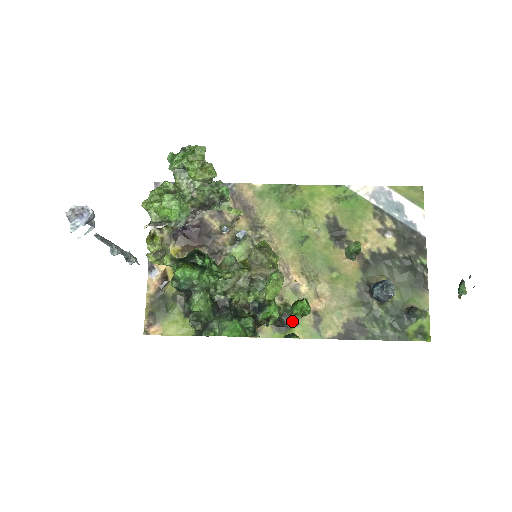
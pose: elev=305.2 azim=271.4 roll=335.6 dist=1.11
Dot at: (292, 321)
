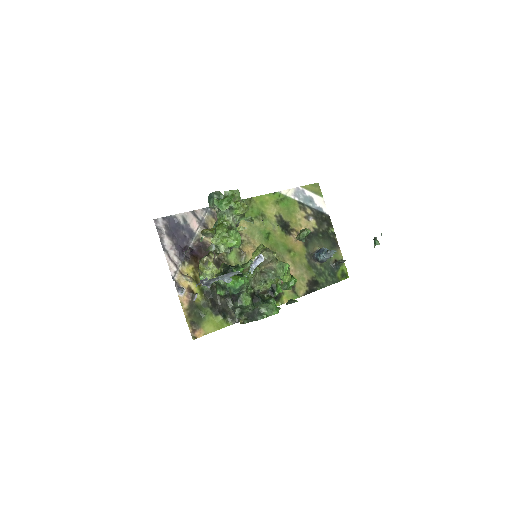
Dot at: (280, 293)
